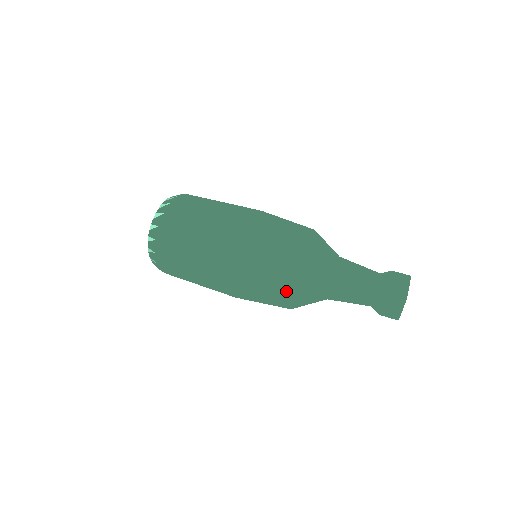
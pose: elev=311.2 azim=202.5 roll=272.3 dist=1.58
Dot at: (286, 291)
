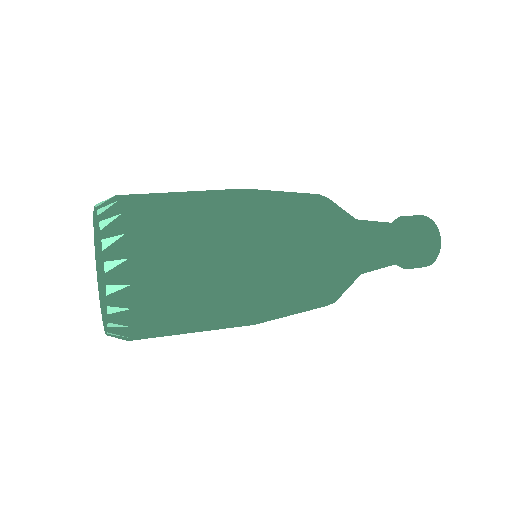
Dot at: occluded
